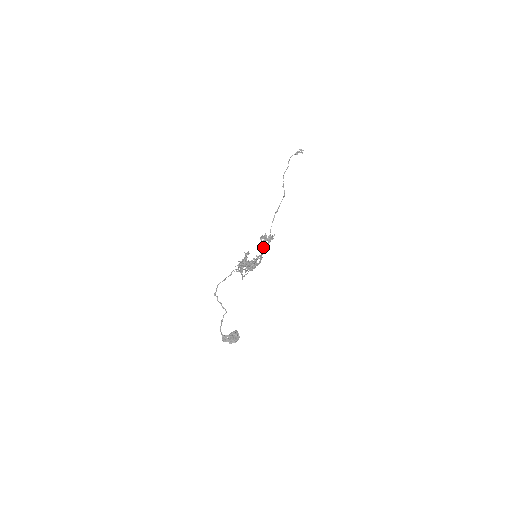
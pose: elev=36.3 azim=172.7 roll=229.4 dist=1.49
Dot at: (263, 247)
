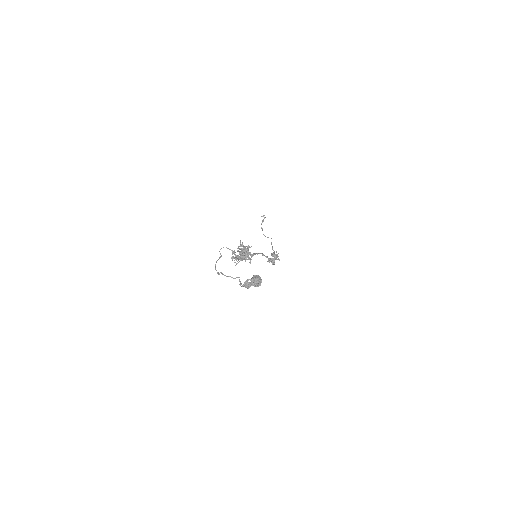
Dot at: occluded
